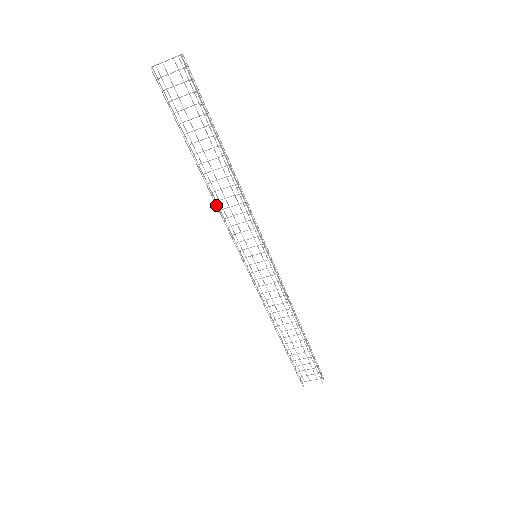
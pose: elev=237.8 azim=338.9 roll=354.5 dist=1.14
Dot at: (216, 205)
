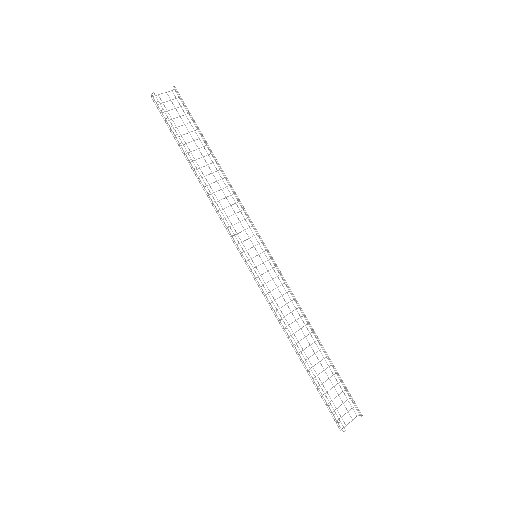
Dot at: (213, 204)
